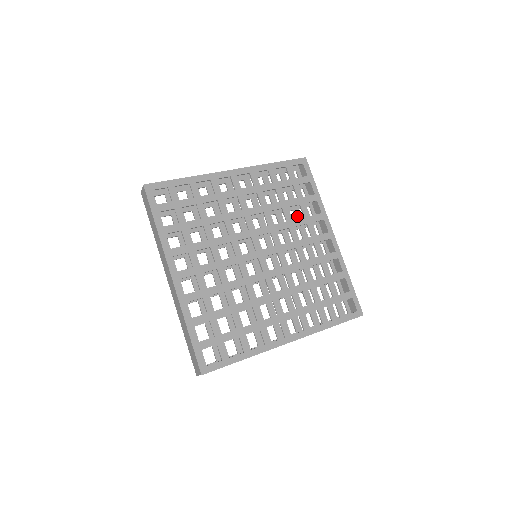
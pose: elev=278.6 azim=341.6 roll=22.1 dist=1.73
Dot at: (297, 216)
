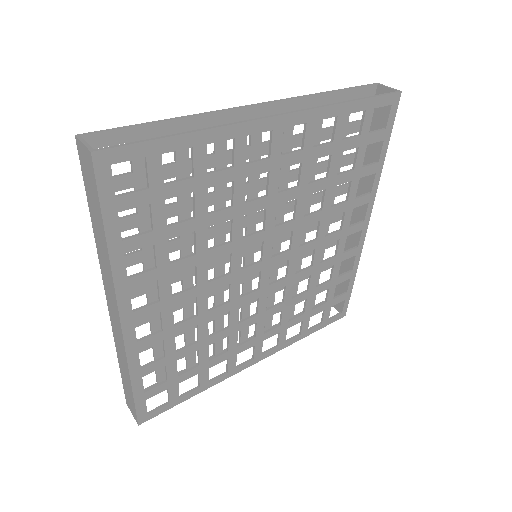
Dot at: occluded
